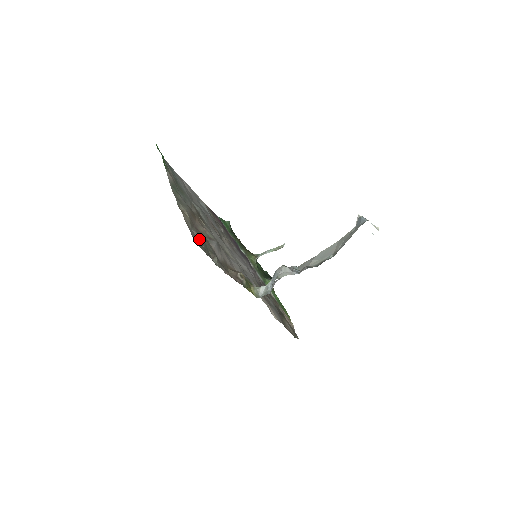
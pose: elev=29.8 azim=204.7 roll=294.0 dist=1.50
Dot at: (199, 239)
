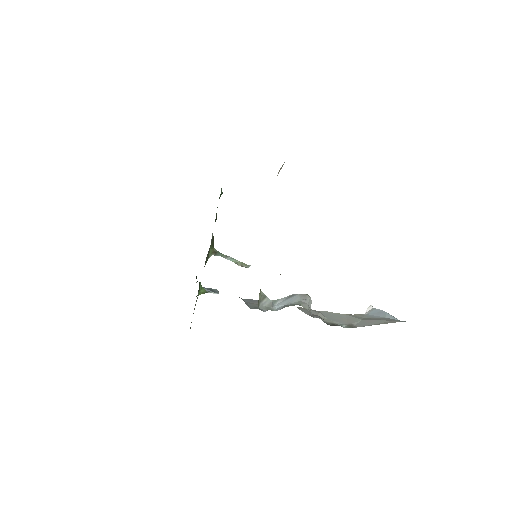
Dot at: occluded
